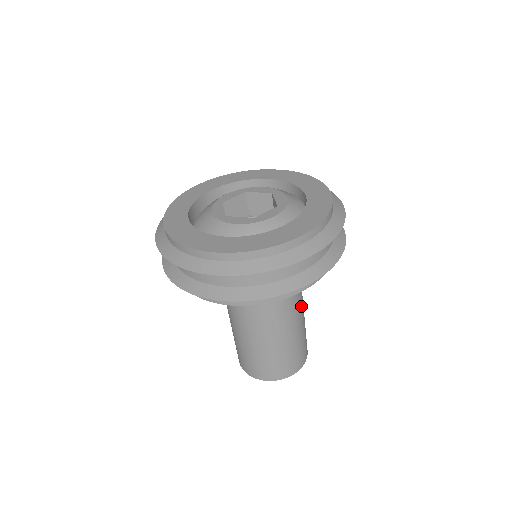
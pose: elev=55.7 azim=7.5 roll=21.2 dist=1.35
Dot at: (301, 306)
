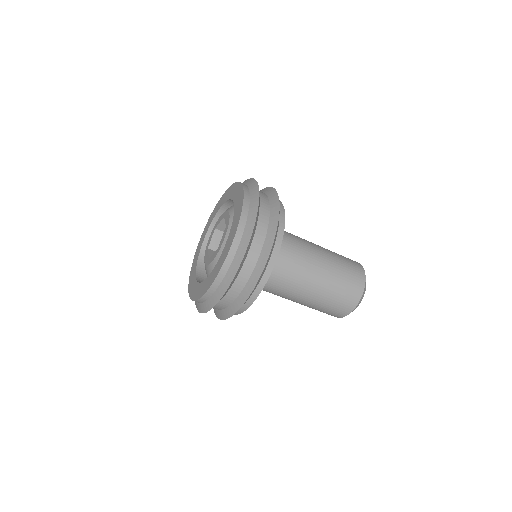
Dot at: (315, 255)
